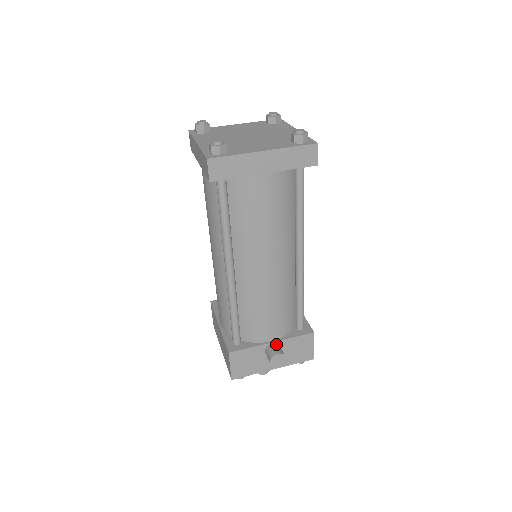
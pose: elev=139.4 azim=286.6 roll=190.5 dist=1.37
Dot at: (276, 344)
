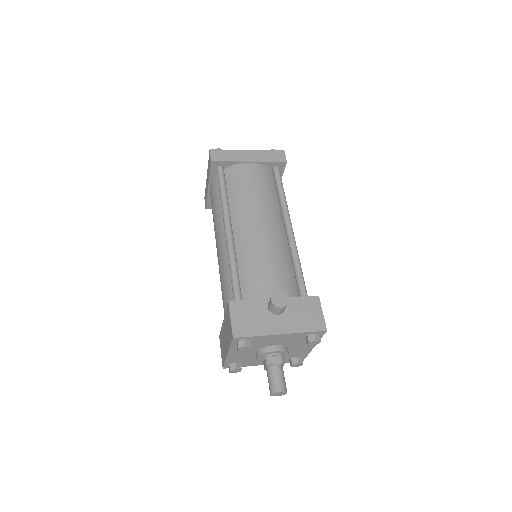
Dot at: occluded
